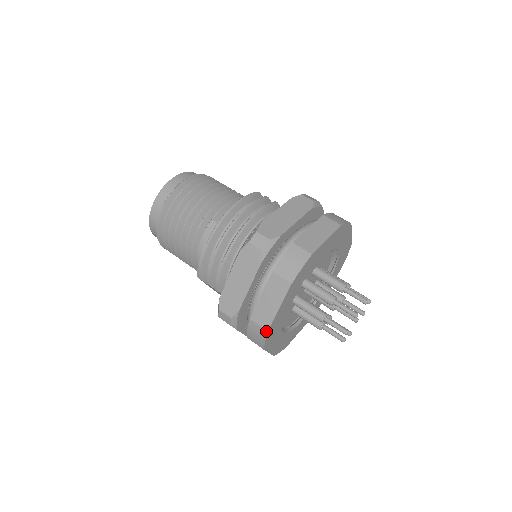
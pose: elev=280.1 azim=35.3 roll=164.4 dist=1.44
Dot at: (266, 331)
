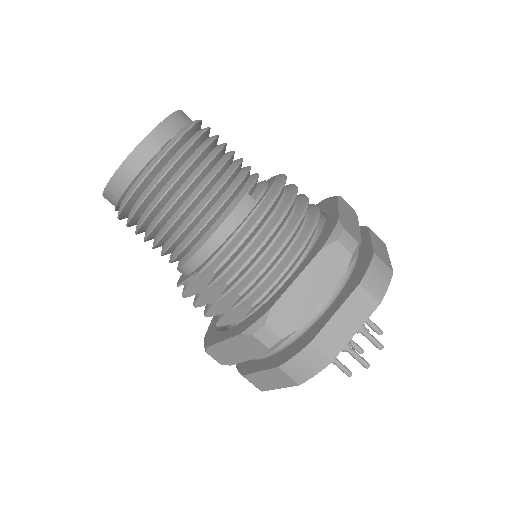
Dot at: (330, 361)
